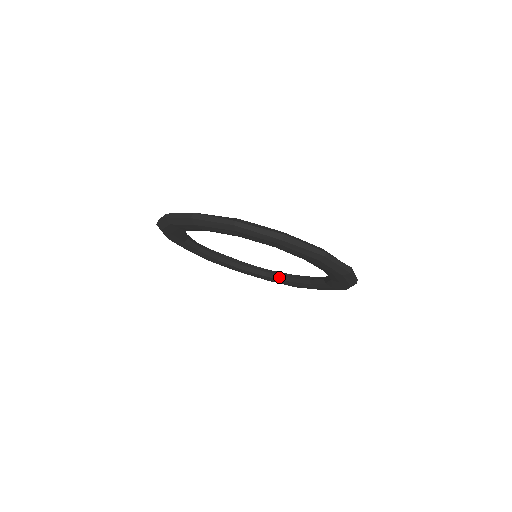
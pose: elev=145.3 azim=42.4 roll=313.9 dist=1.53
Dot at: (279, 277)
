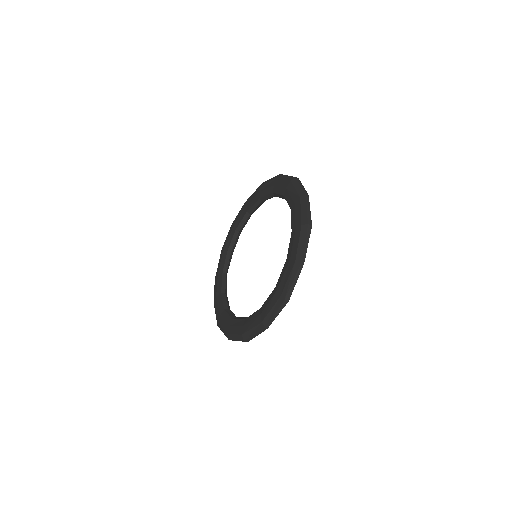
Dot at: (242, 318)
